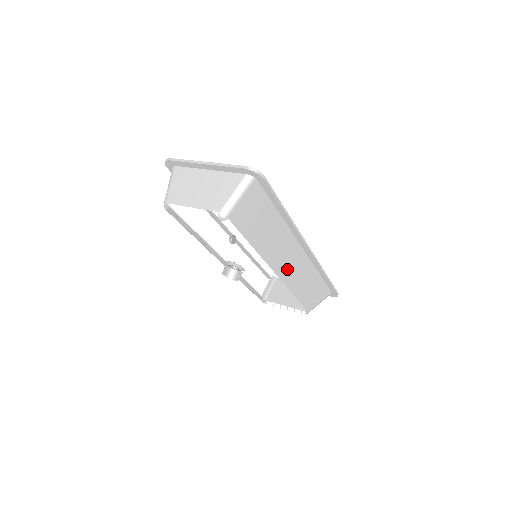
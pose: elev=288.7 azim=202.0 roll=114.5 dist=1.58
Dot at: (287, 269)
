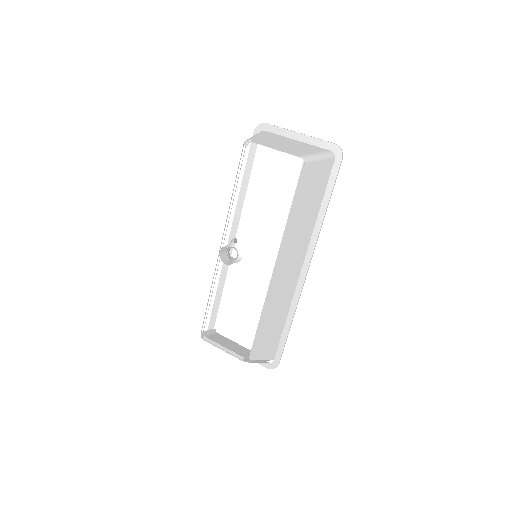
Dot at: (281, 276)
